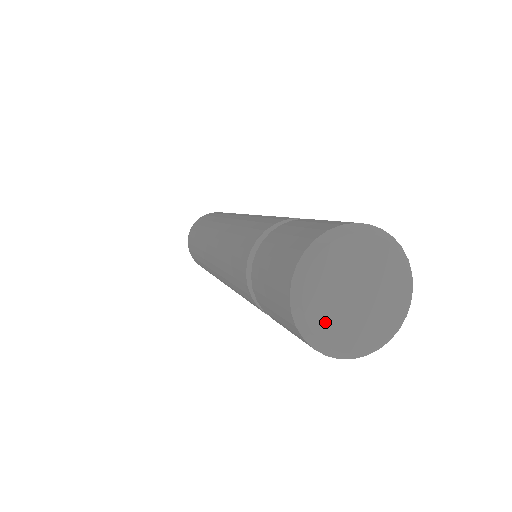
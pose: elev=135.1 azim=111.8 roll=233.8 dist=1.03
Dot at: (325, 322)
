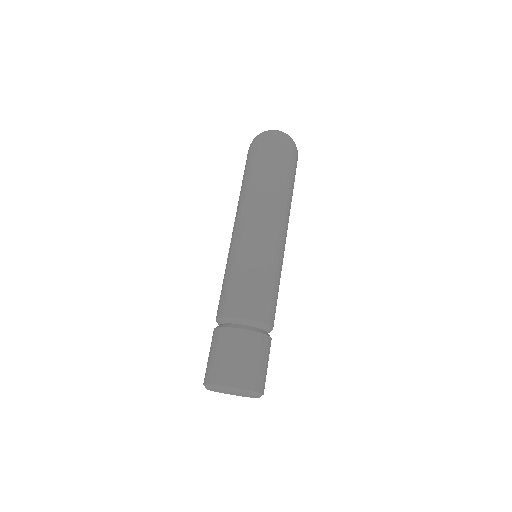
Dot at: occluded
